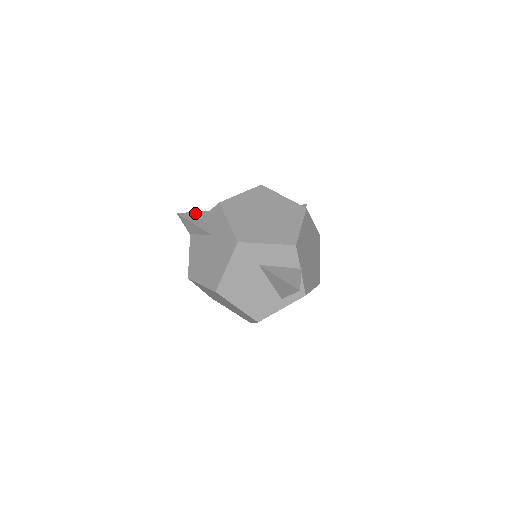
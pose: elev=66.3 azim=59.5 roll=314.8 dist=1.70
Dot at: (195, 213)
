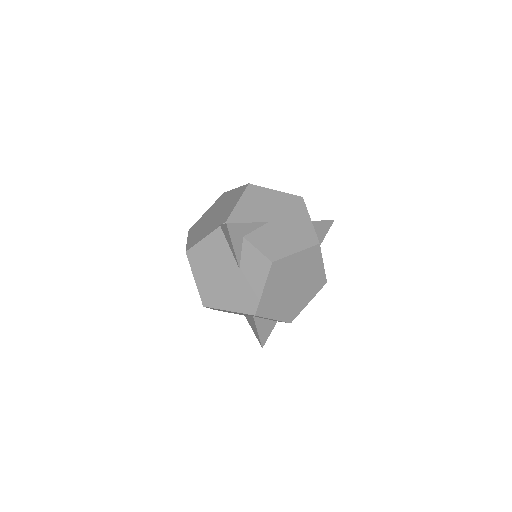
Dot at: (243, 226)
